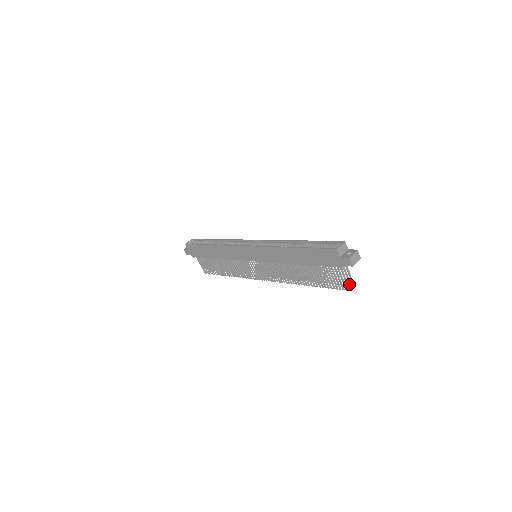
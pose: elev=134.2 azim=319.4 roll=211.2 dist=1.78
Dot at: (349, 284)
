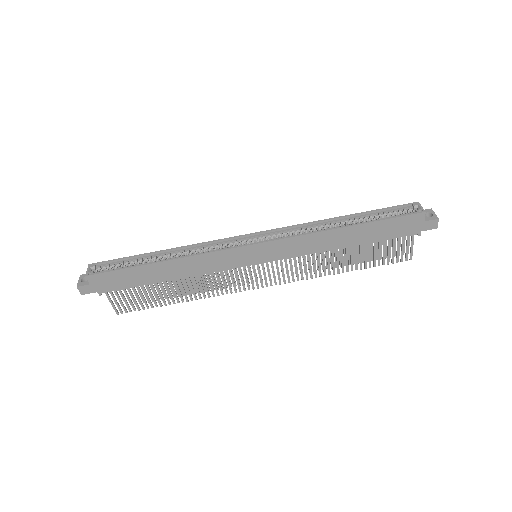
Dot at: occluded
